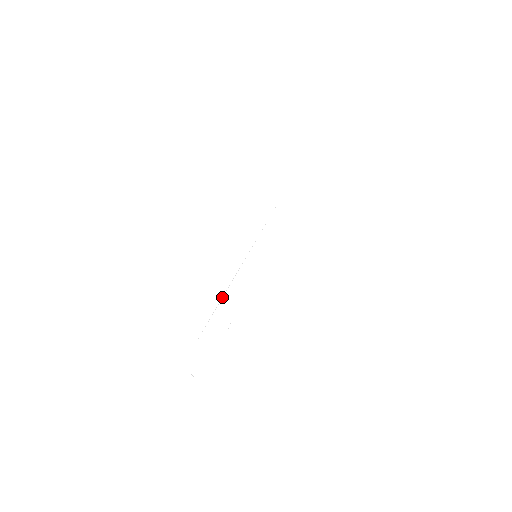
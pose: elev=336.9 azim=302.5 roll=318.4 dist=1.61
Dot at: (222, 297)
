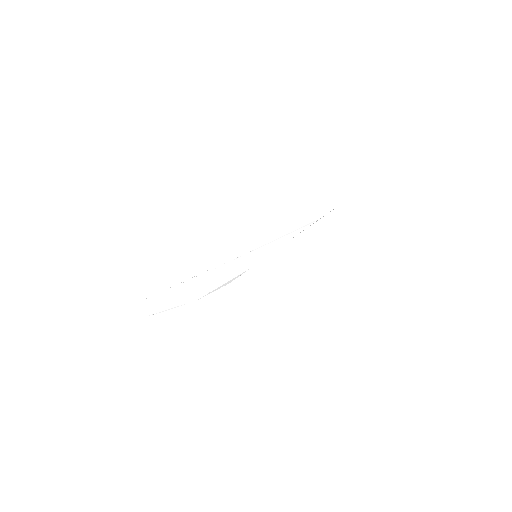
Dot at: occluded
